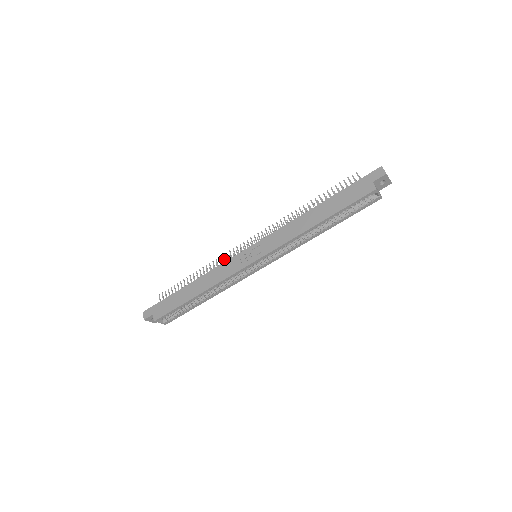
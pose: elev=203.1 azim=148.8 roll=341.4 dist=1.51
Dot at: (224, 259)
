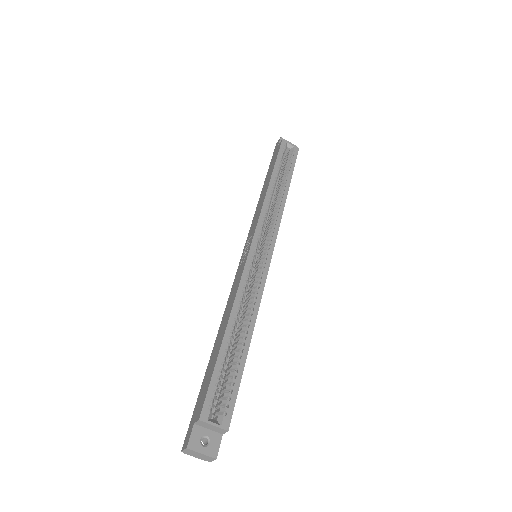
Dot at: occluded
